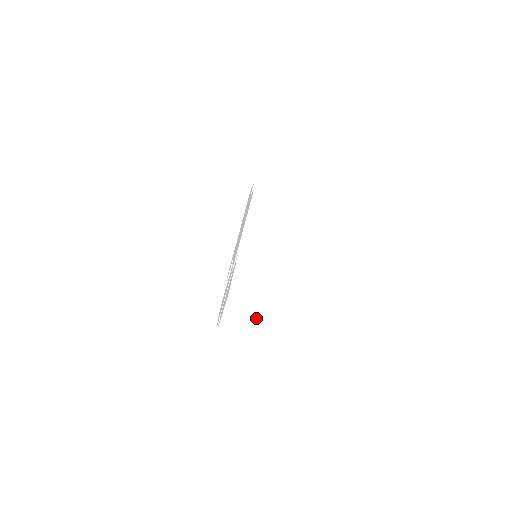
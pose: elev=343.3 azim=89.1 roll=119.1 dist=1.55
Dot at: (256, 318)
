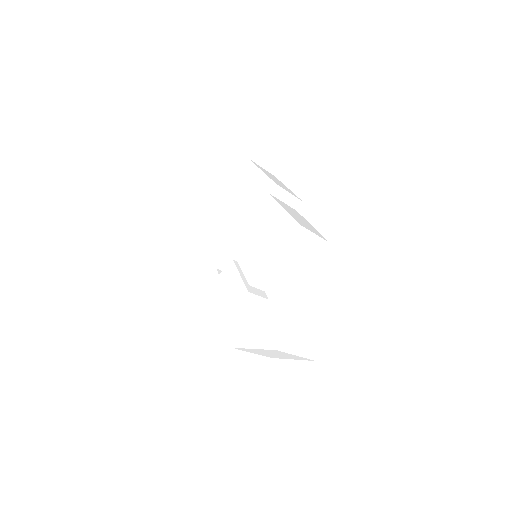
Dot at: (279, 354)
